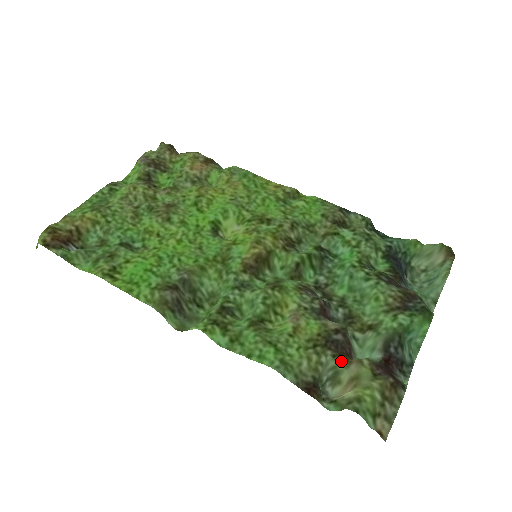
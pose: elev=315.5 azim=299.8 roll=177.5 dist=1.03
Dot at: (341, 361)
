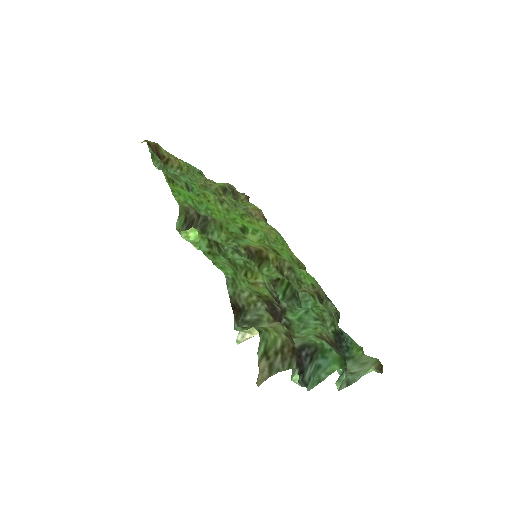
Dot at: (269, 316)
